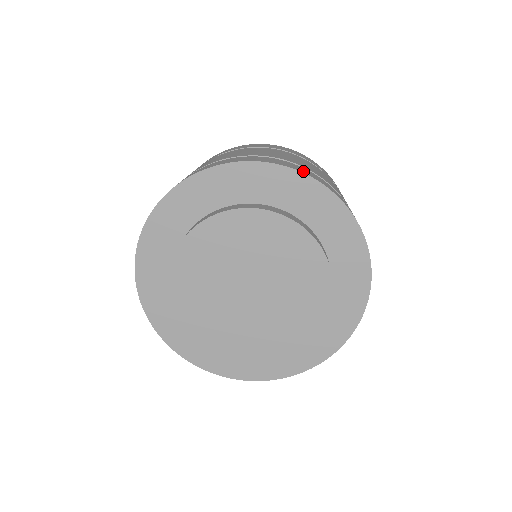
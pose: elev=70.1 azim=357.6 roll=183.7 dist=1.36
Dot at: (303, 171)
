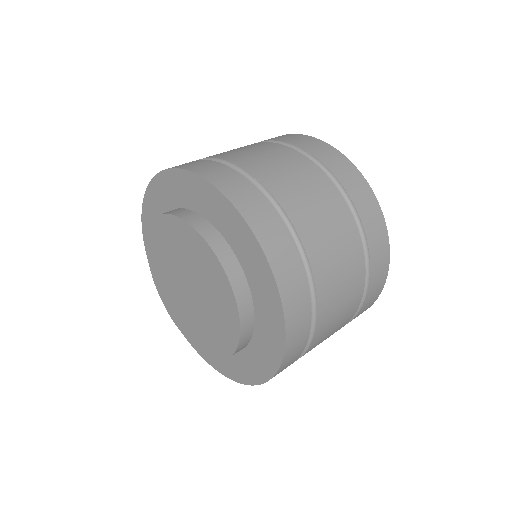
Dot at: (255, 219)
